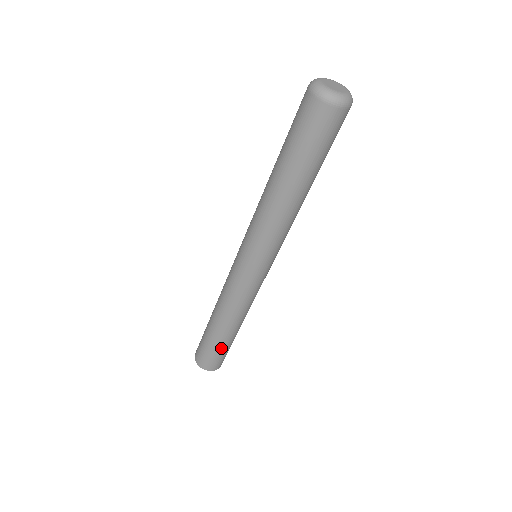
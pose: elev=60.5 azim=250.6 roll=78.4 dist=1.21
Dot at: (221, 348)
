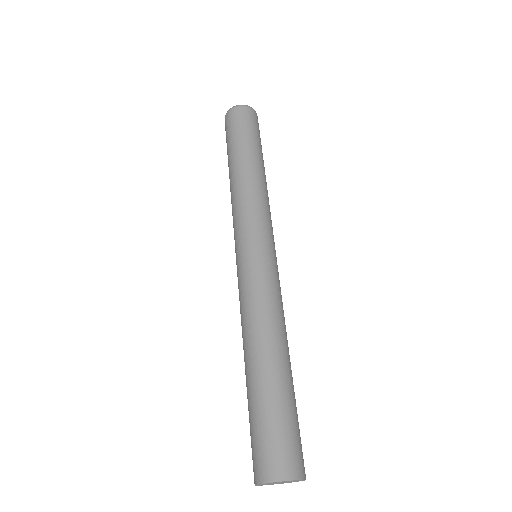
Dot at: (279, 406)
